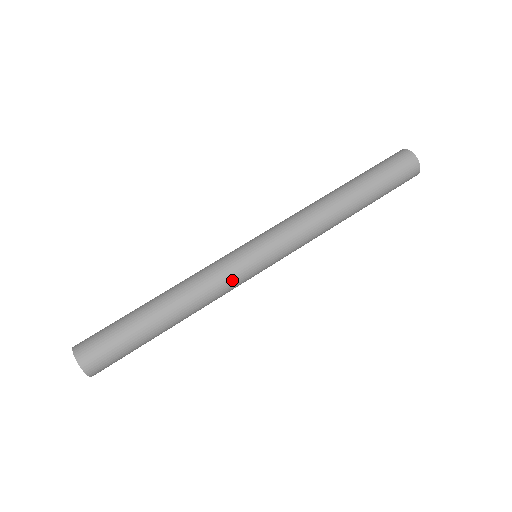
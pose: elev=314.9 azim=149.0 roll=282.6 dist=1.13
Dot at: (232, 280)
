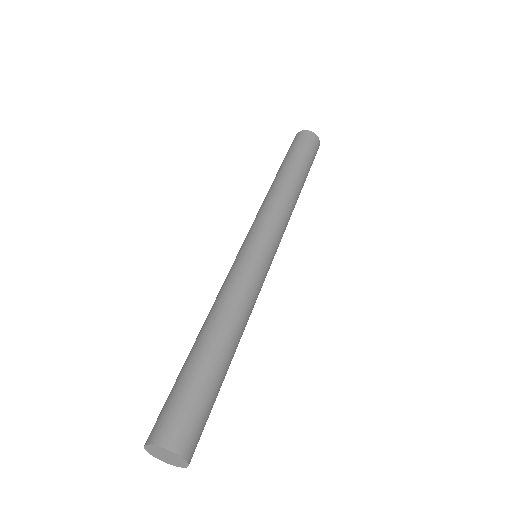
Dot at: (258, 281)
